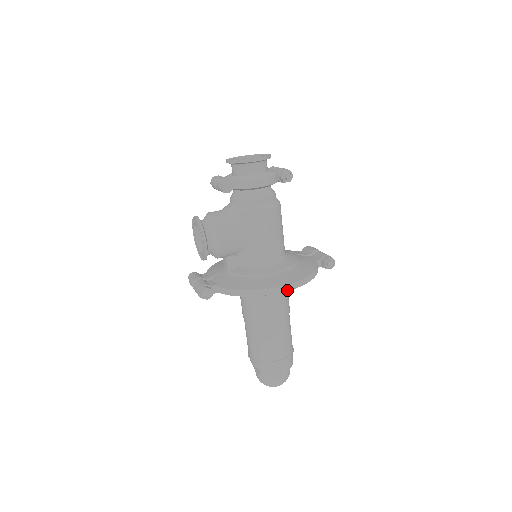
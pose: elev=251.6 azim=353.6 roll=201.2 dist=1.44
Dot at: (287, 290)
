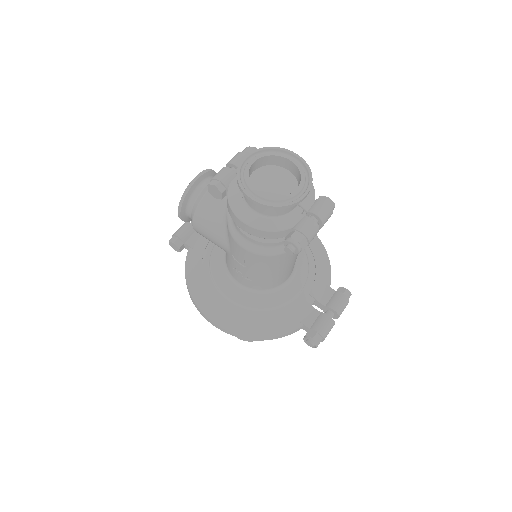
Dot at: (216, 326)
